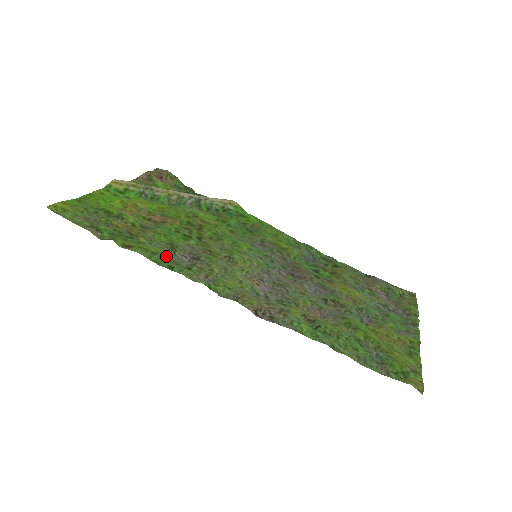
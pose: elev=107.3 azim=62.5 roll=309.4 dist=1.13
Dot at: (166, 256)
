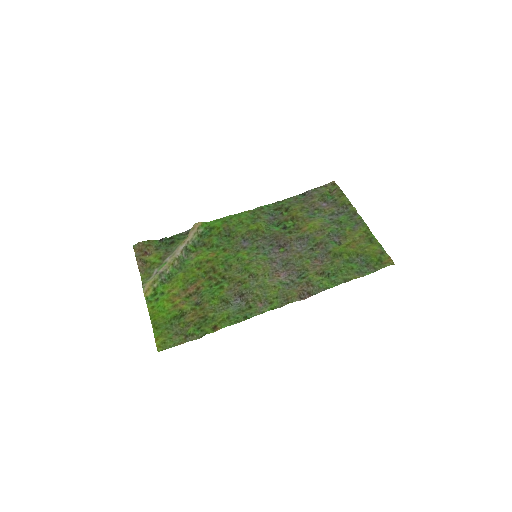
Dot at: (233, 312)
